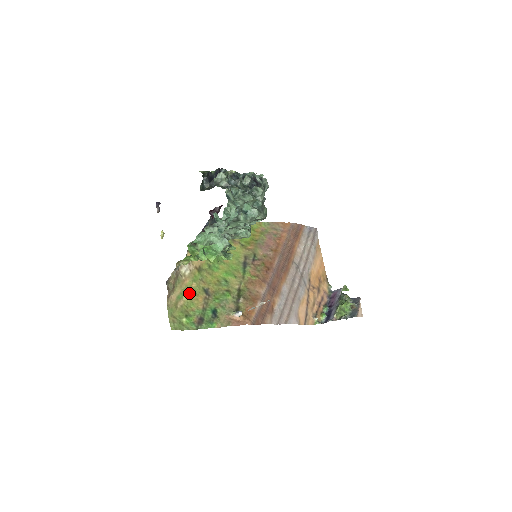
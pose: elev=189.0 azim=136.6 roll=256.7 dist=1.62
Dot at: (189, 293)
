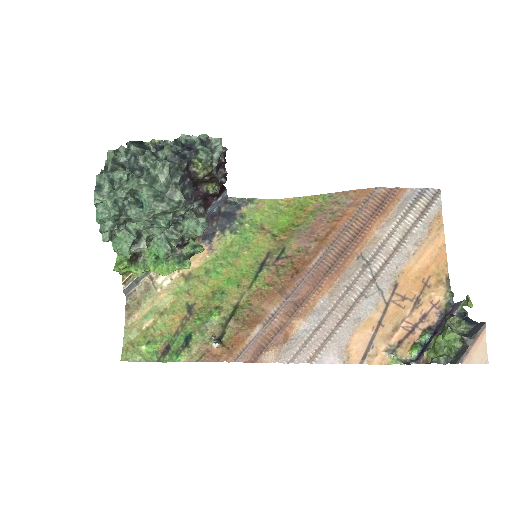
Dot at: (164, 310)
